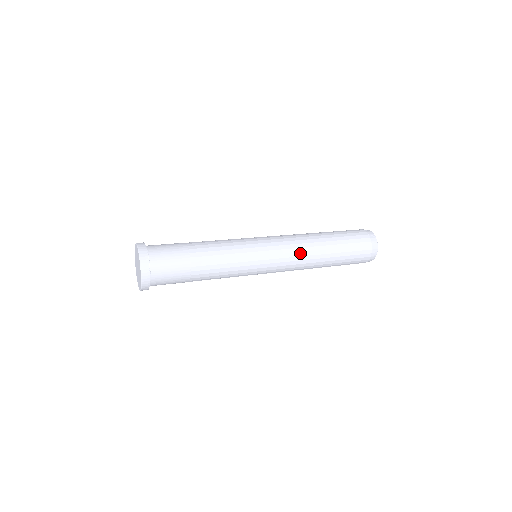
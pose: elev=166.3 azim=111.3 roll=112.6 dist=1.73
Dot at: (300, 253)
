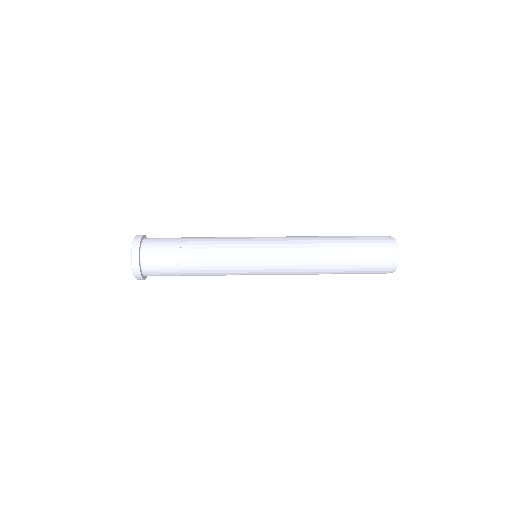
Dot at: (298, 274)
